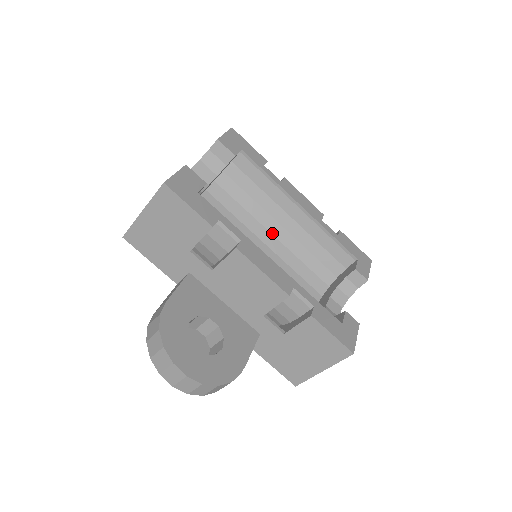
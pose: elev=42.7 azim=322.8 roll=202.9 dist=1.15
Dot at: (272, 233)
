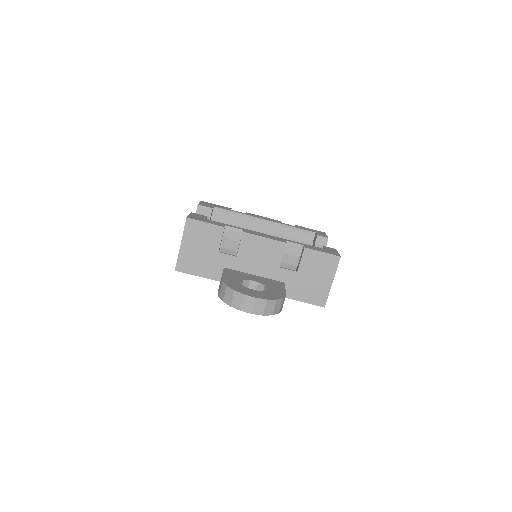
Dot at: occluded
